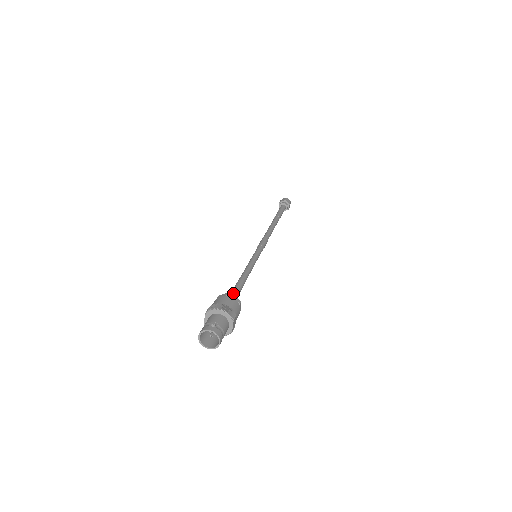
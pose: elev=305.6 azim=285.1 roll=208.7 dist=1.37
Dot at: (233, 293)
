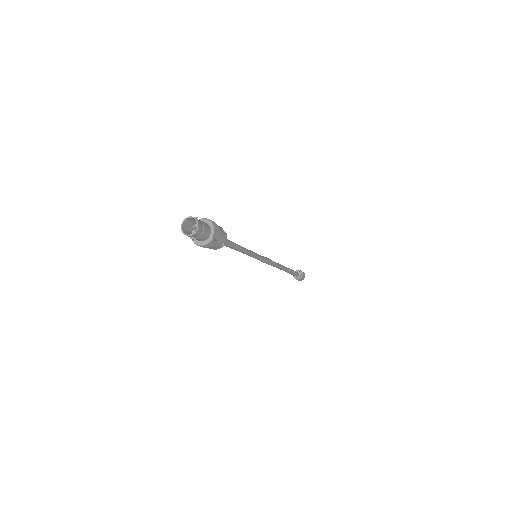
Dot at: occluded
